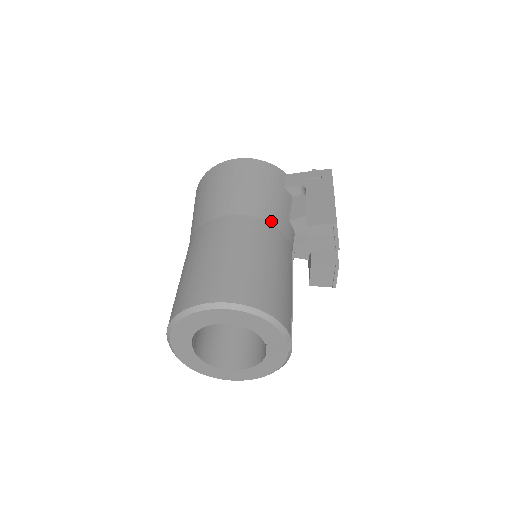
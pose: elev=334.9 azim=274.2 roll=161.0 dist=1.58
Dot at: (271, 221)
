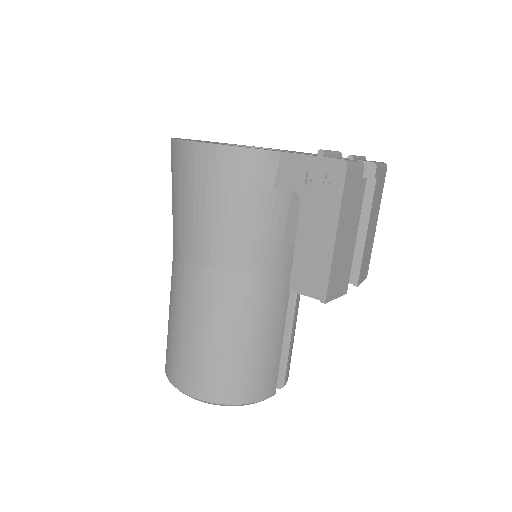
Dot at: (247, 269)
